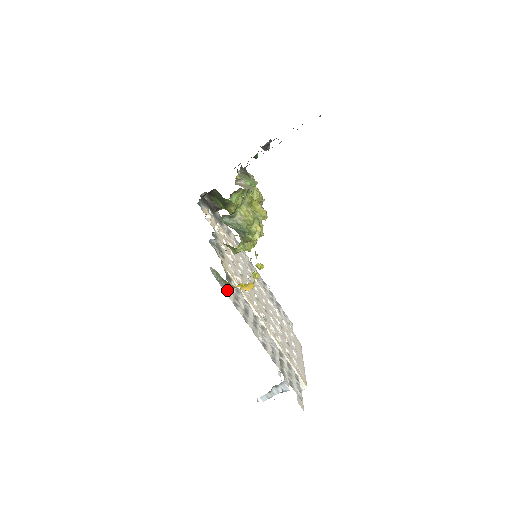
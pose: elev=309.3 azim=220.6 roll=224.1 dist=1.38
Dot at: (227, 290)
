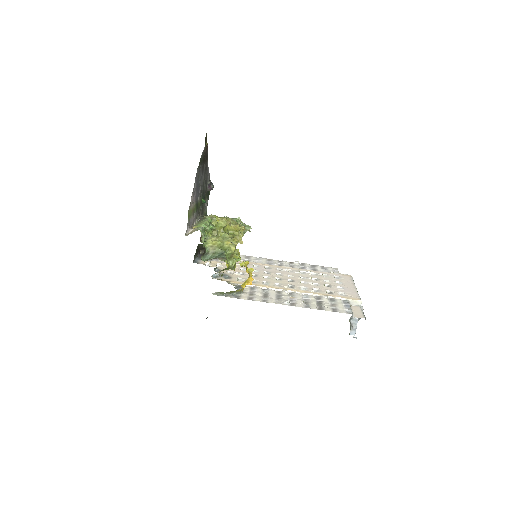
Dot at: (238, 296)
